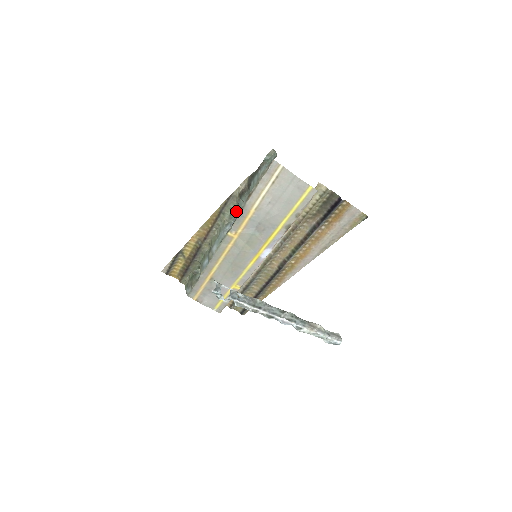
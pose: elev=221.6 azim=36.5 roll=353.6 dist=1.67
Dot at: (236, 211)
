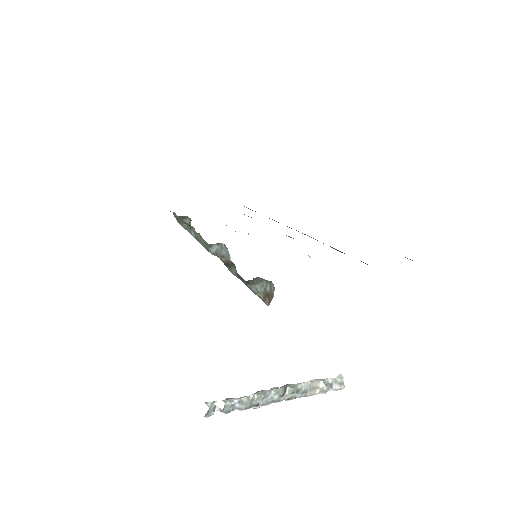
Dot at: occluded
